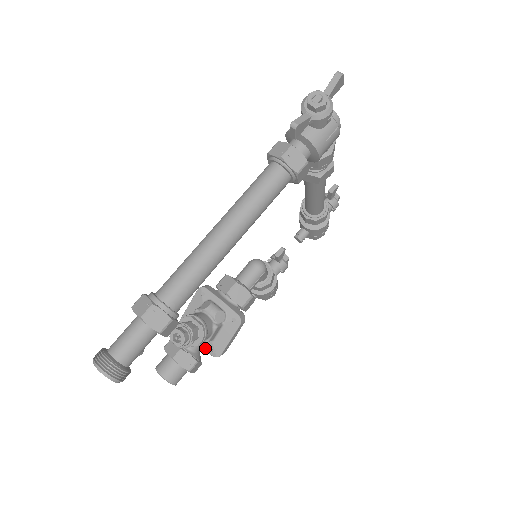
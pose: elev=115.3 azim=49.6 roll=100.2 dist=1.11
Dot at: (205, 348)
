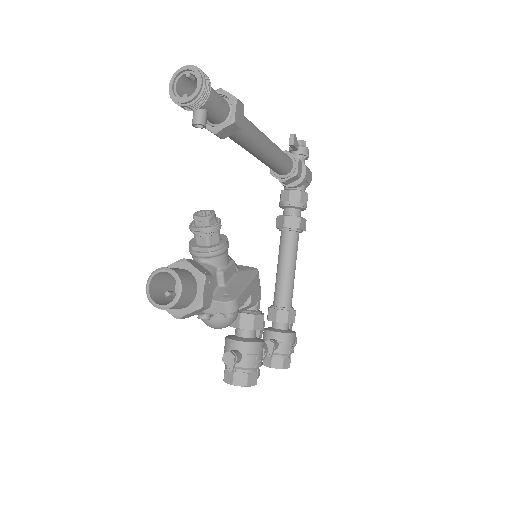
Dot at: occluded
